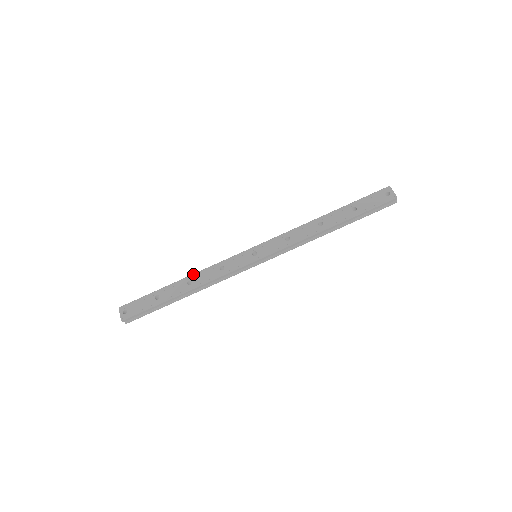
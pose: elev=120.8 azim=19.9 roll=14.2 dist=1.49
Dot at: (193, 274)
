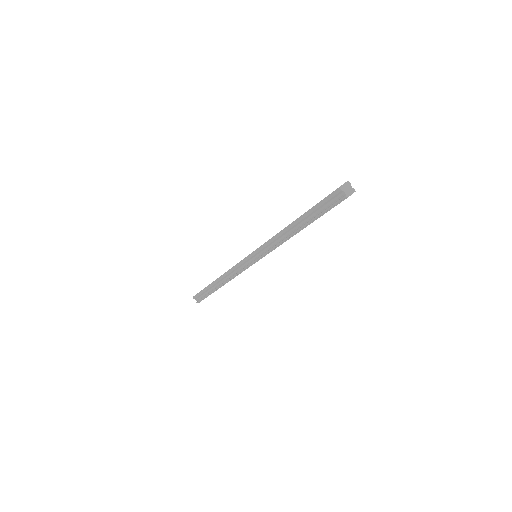
Dot at: occluded
